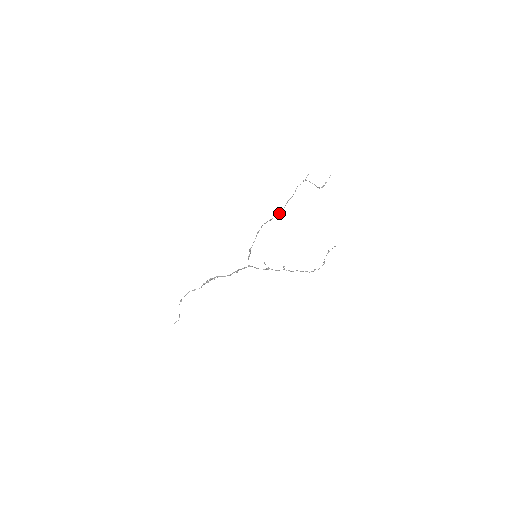
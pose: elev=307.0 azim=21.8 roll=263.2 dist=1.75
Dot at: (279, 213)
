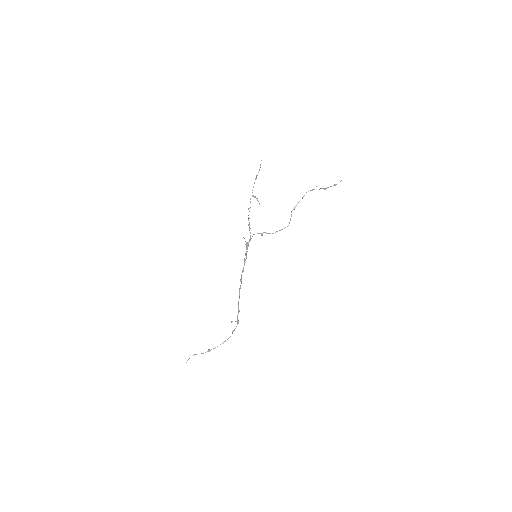
Dot at: occluded
